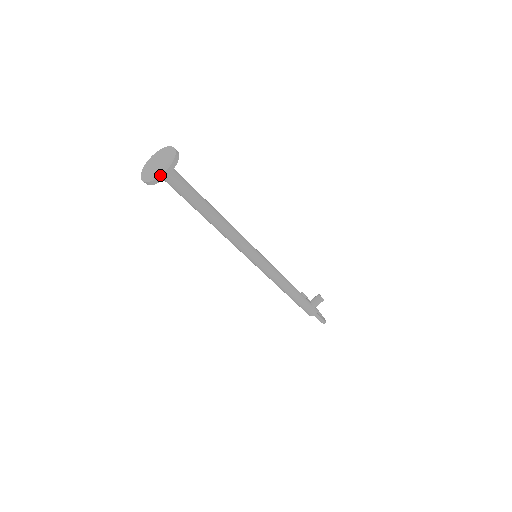
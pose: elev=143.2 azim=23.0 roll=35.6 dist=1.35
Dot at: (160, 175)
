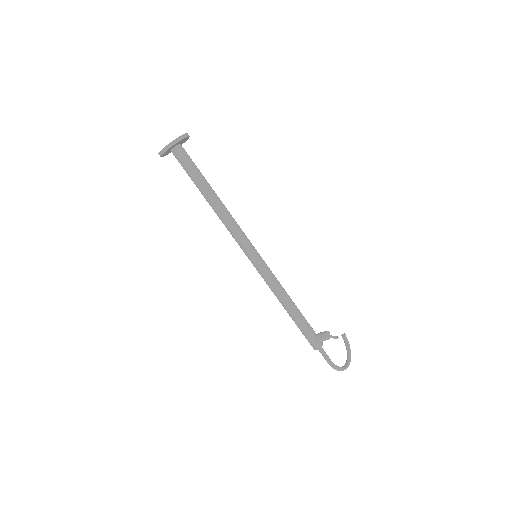
Dot at: (161, 150)
